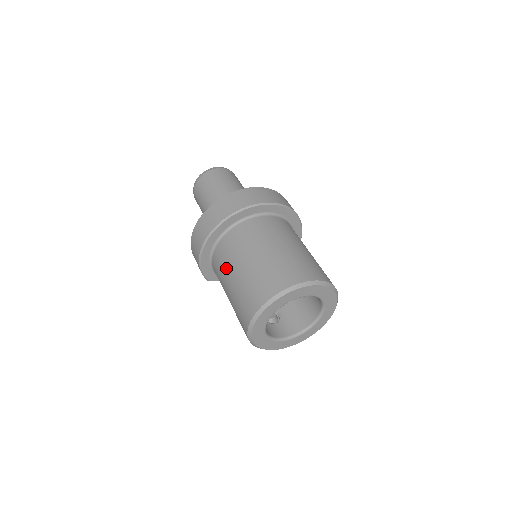
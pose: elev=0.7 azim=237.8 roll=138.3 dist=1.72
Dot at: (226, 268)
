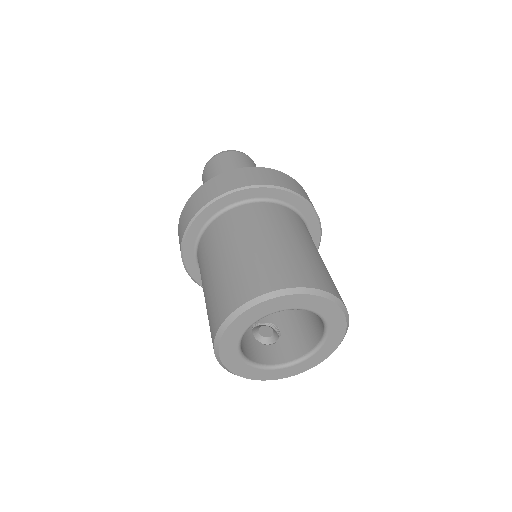
Dot at: (202, 272)
